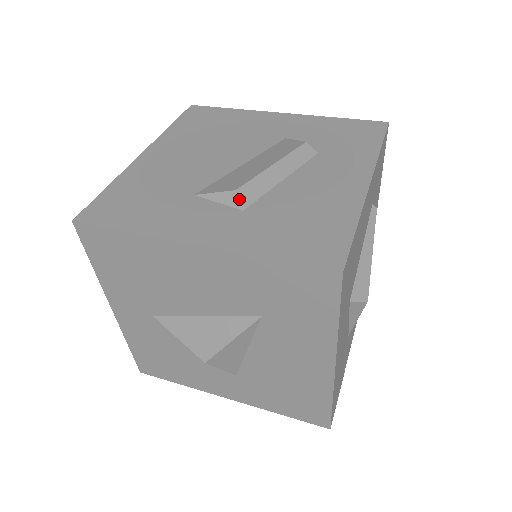
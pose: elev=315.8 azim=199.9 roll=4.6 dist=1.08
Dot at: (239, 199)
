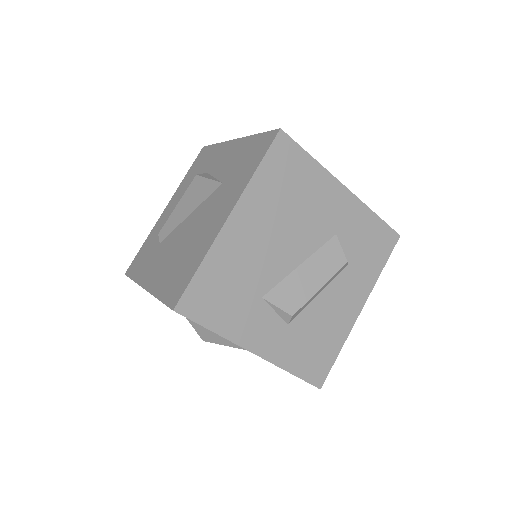
Dot at: (291, 320)
